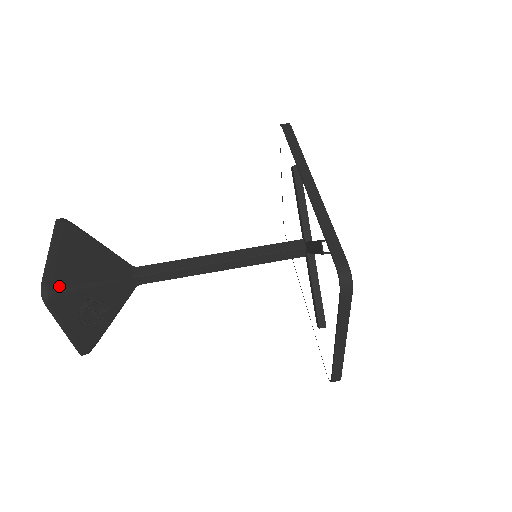
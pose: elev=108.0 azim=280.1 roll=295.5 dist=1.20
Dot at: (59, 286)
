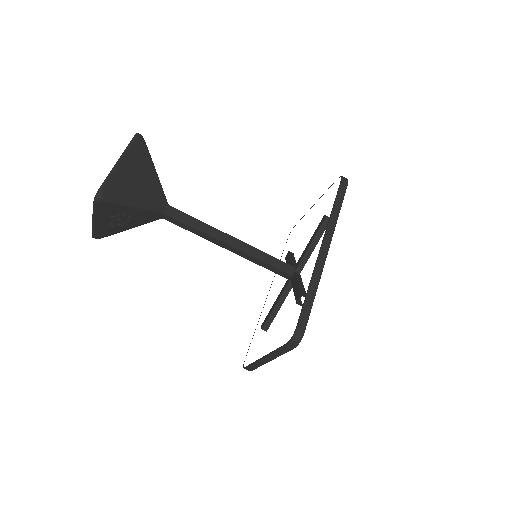
Dot at: (110, 197)
